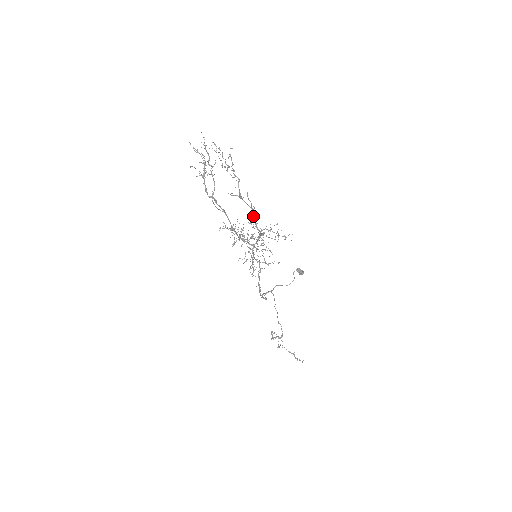
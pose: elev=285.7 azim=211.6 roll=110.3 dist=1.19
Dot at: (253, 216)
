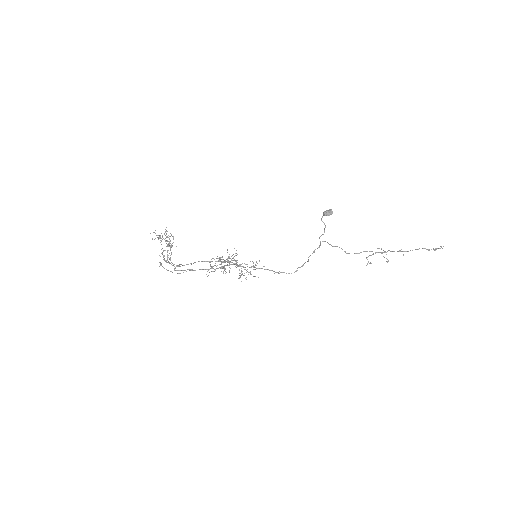
Dot at: occluded
